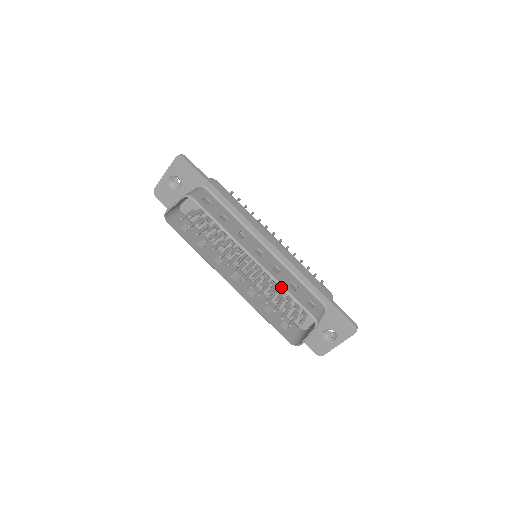
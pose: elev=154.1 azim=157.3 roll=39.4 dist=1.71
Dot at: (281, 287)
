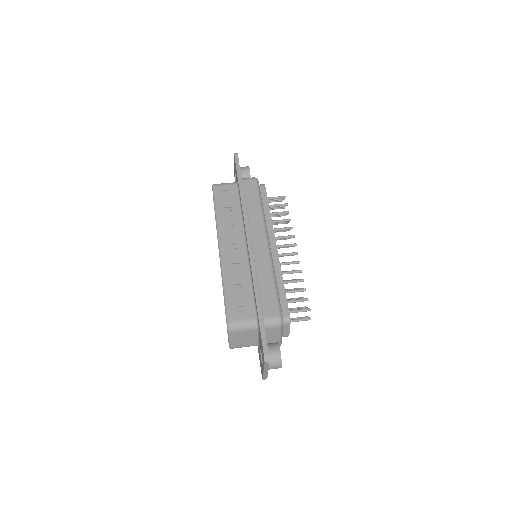
Dot at: (222, 281)
